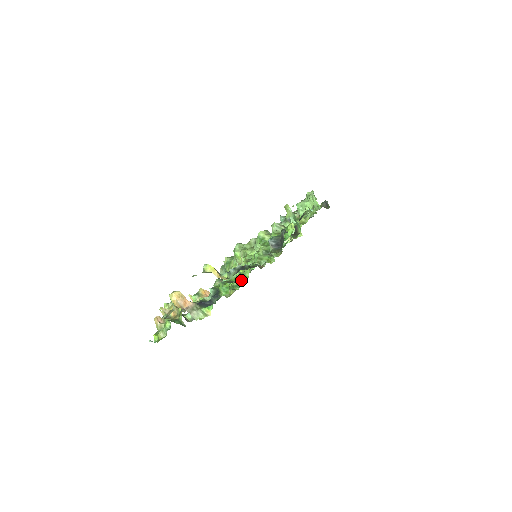
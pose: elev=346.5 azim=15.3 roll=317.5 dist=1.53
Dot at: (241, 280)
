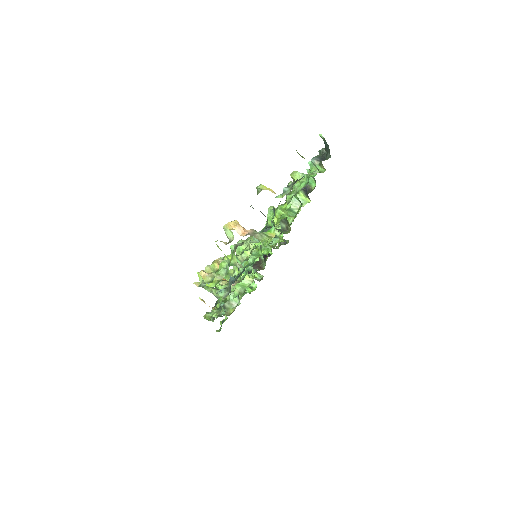
Dot at: occluded
